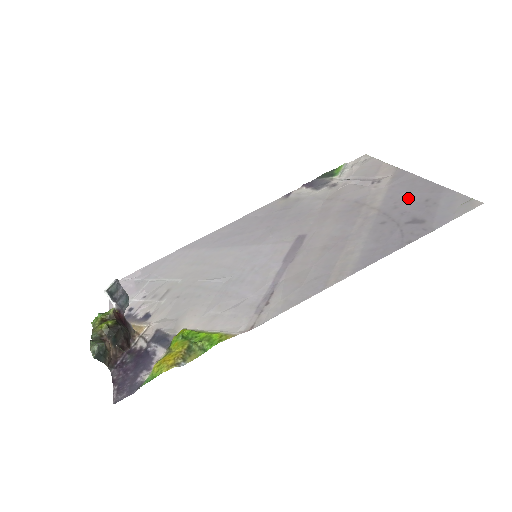
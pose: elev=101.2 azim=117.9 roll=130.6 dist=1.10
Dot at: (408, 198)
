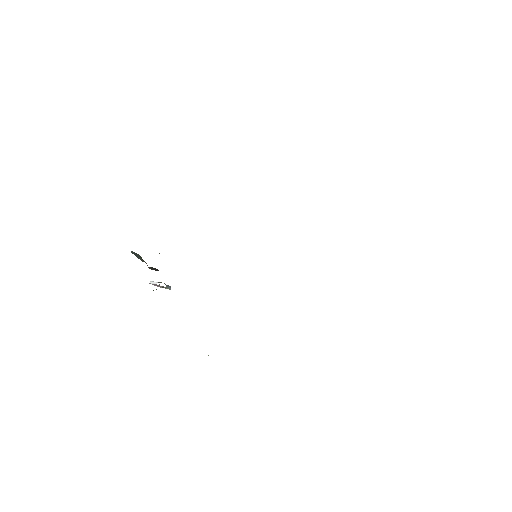
Dot at: occluded
